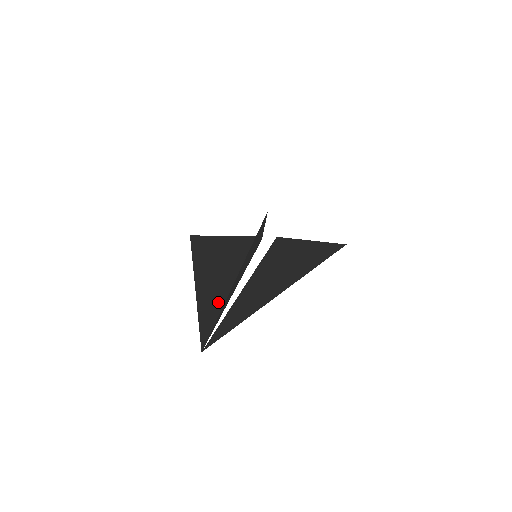
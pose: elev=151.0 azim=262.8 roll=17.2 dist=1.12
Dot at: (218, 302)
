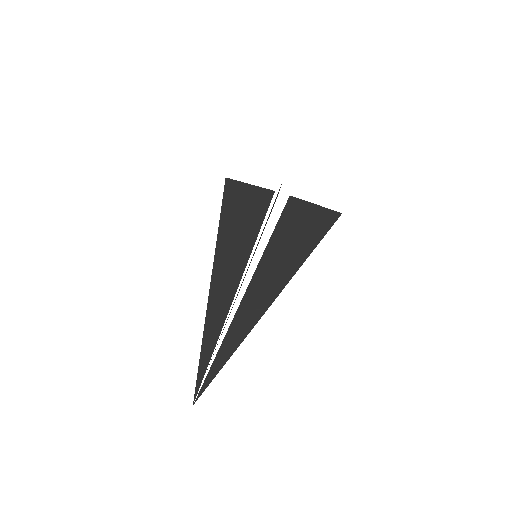
Dot at: (211, 348)
